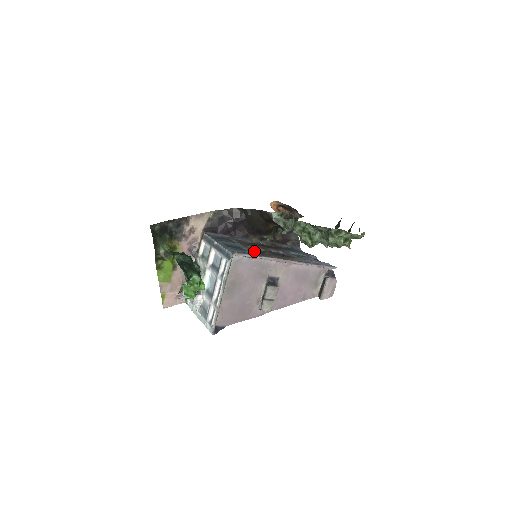
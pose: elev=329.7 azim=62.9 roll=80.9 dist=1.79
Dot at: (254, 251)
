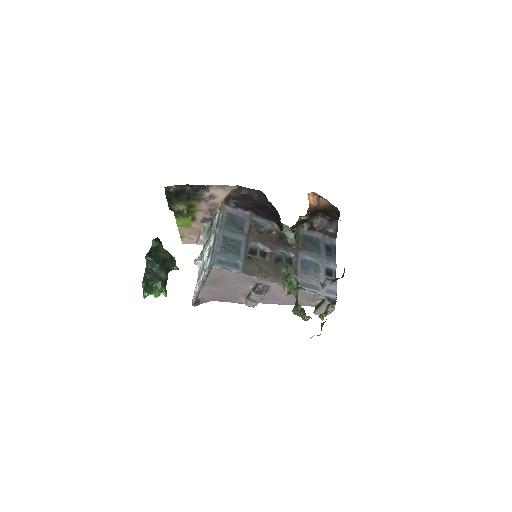
Dot at: (252, 254)
